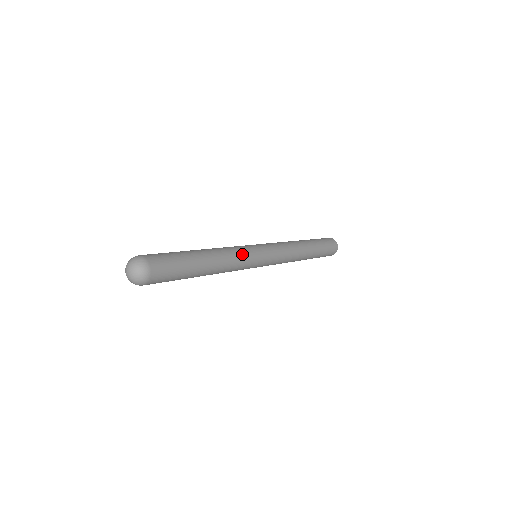
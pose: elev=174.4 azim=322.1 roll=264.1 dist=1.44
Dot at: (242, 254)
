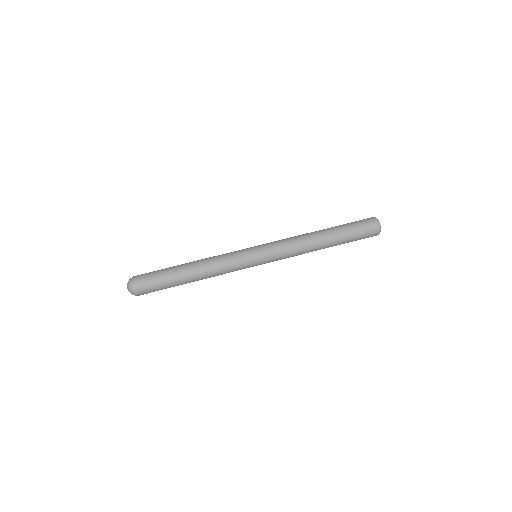
Dot at: (229, 265)
